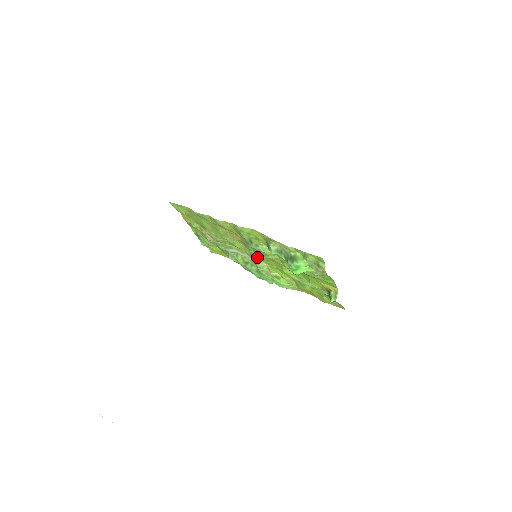
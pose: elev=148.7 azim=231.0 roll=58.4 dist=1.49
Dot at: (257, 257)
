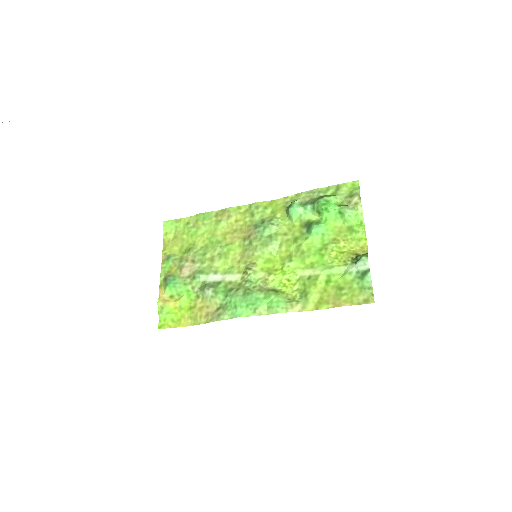
Dot at: (255, 261)
